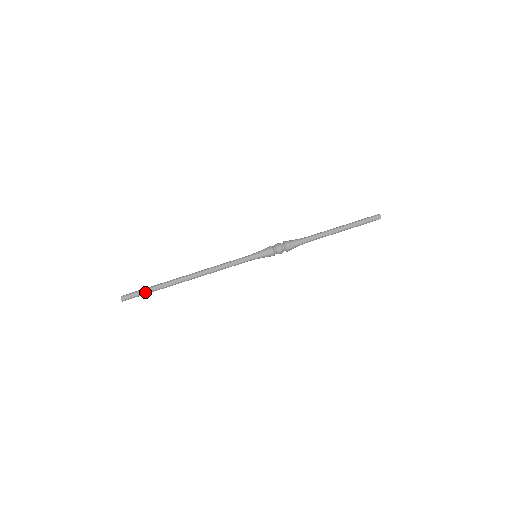
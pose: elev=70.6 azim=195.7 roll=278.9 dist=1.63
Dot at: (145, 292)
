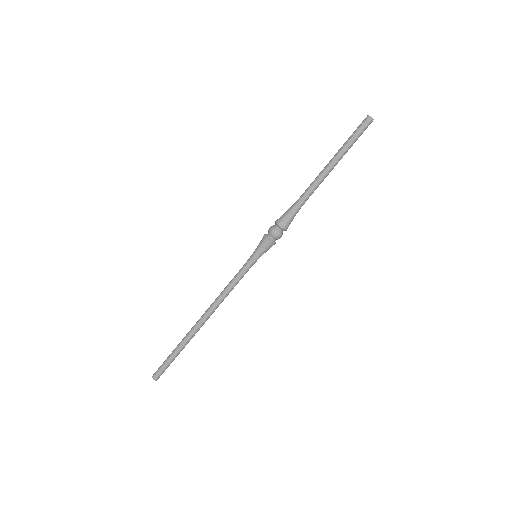
Dot at: (170, 360)
